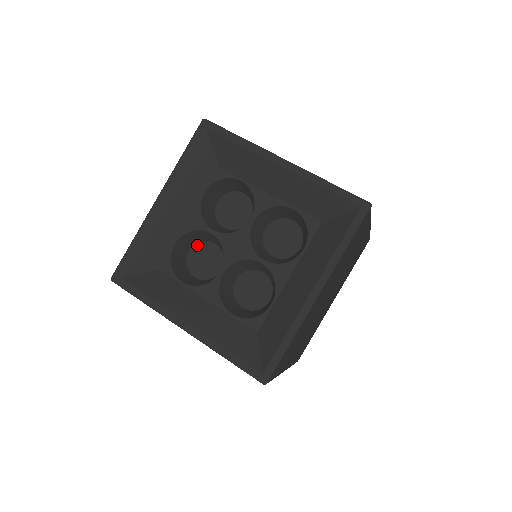
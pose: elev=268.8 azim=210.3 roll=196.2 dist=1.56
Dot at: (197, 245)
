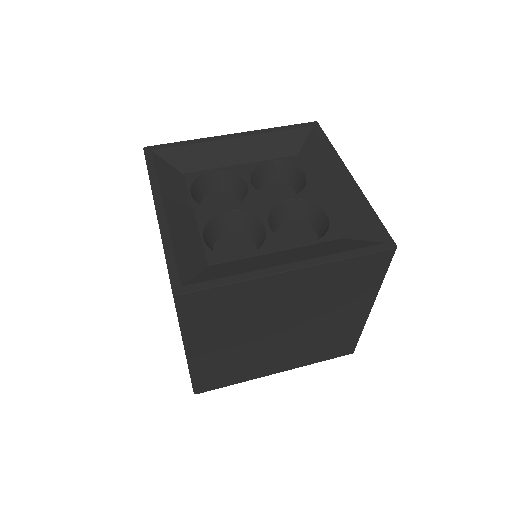
Dot at: (215, 245)
